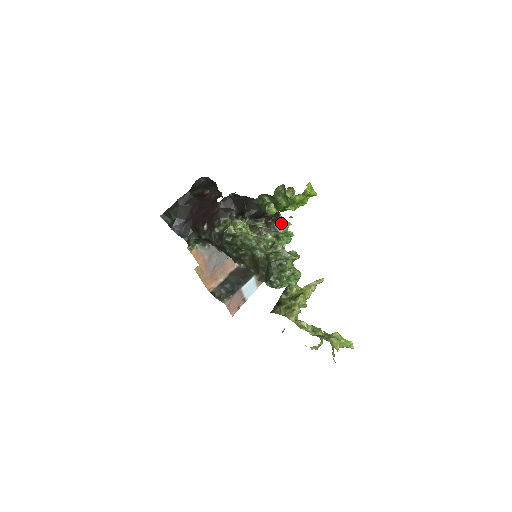
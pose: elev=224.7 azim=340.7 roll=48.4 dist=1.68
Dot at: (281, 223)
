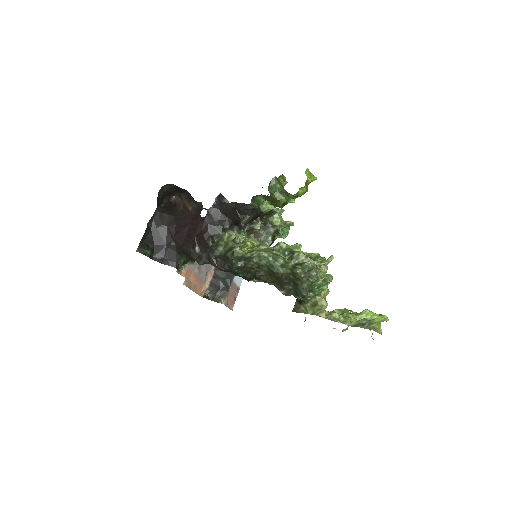
Dot at: (275, 214)
